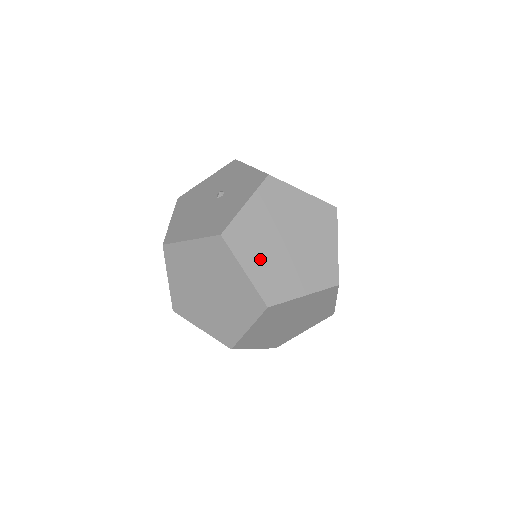
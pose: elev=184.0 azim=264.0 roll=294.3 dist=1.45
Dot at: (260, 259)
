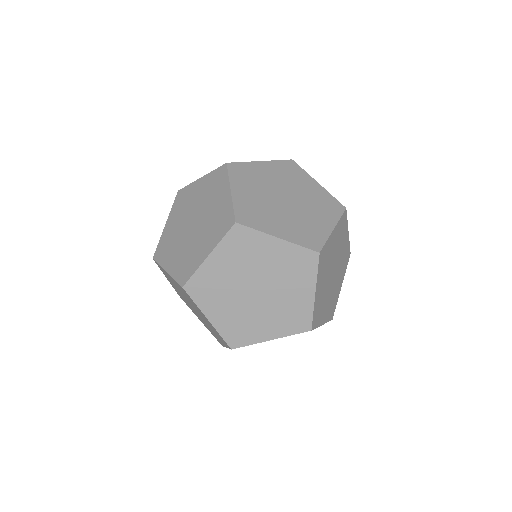
Dot at: occluded
